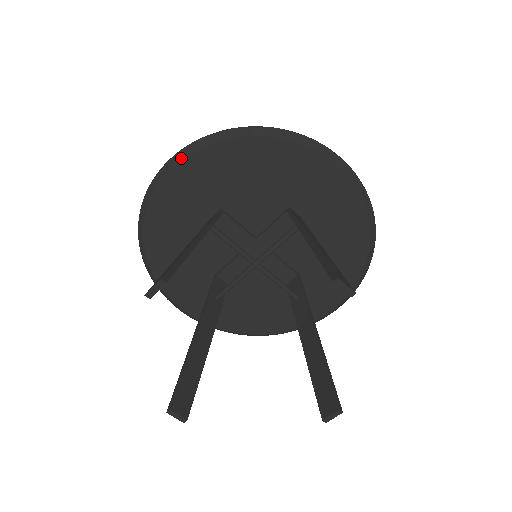
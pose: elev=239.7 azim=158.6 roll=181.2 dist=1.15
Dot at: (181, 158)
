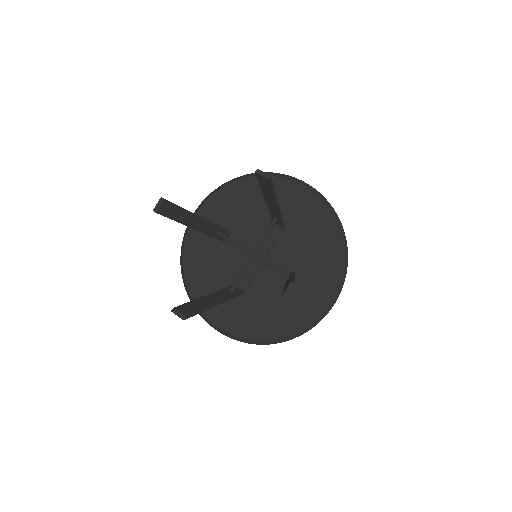
Dot at: (203, 204)
